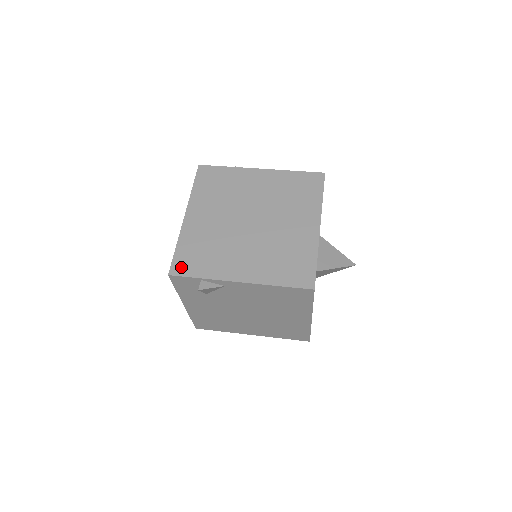
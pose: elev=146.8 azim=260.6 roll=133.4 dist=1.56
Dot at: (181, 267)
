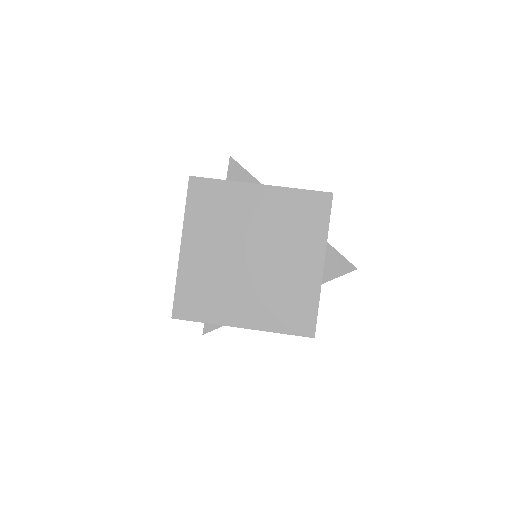
Dot at: (183, 310)
